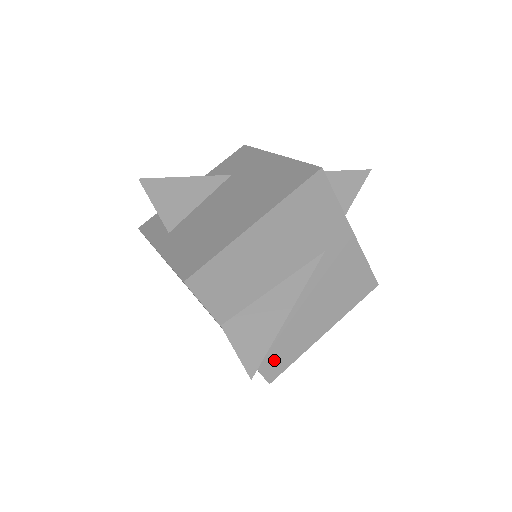
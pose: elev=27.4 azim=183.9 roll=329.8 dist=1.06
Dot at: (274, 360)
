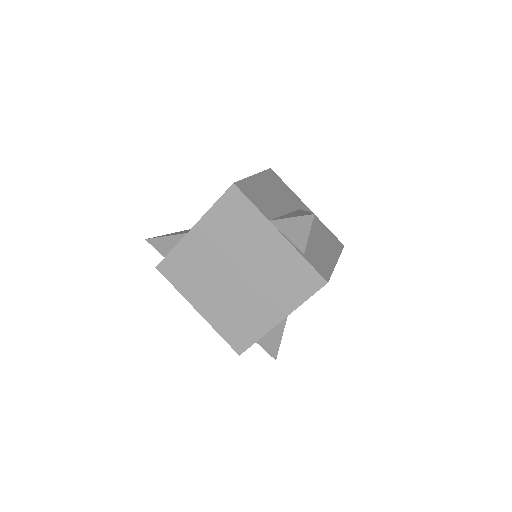
Dot at: (318, 265)
